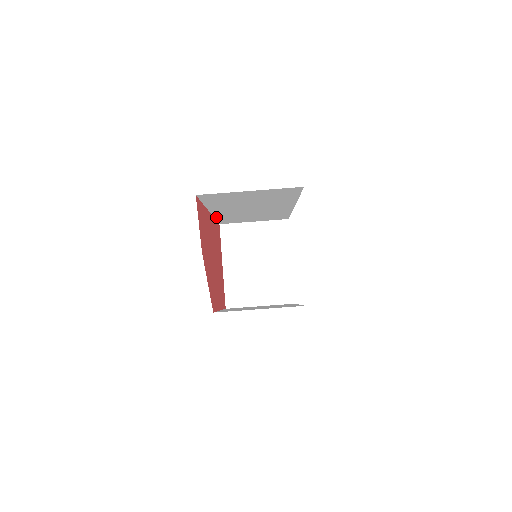
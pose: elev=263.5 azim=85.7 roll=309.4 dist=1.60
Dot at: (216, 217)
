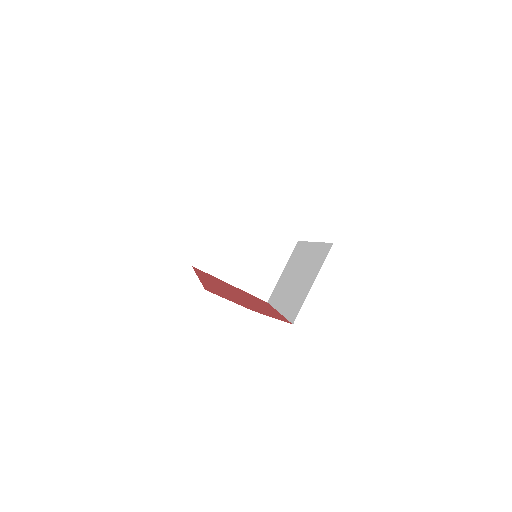
Dot at: occluded
